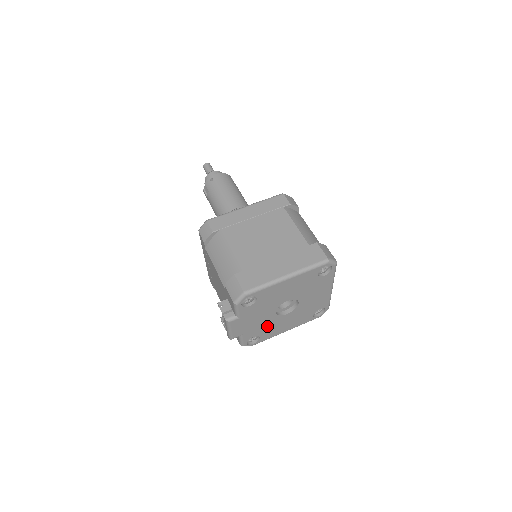
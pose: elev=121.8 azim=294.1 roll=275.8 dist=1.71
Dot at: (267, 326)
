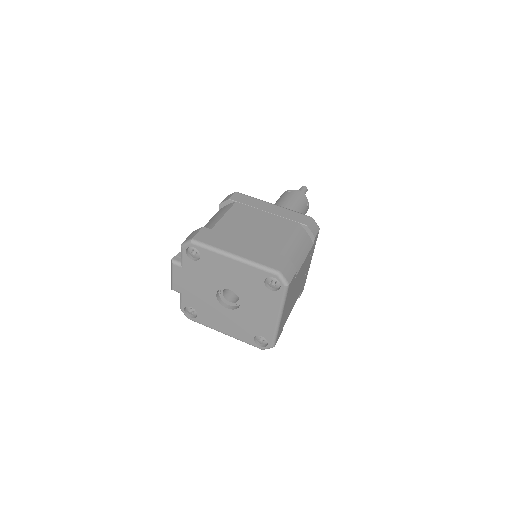
Dot at: (206, 306)
